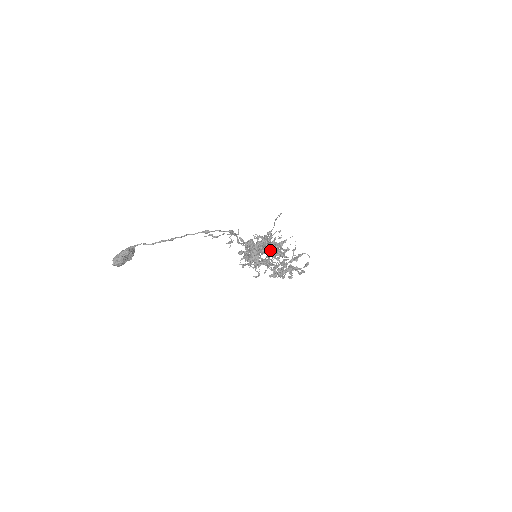
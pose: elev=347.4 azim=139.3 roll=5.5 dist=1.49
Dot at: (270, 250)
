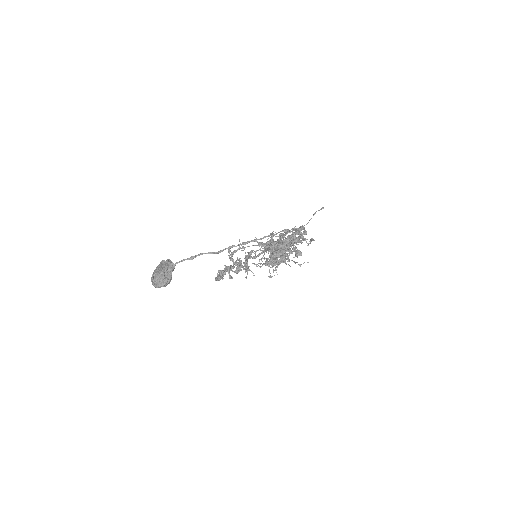
Dot at: occluded
